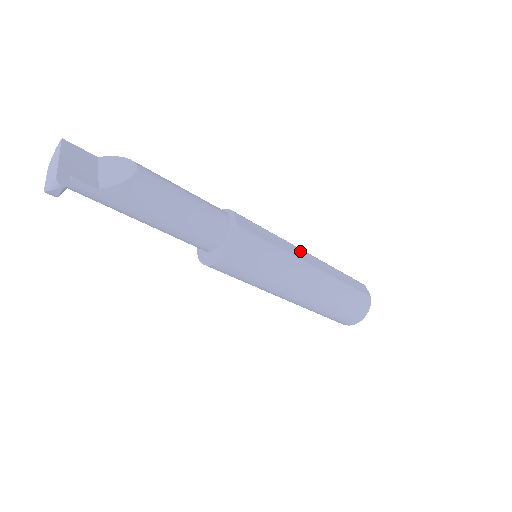
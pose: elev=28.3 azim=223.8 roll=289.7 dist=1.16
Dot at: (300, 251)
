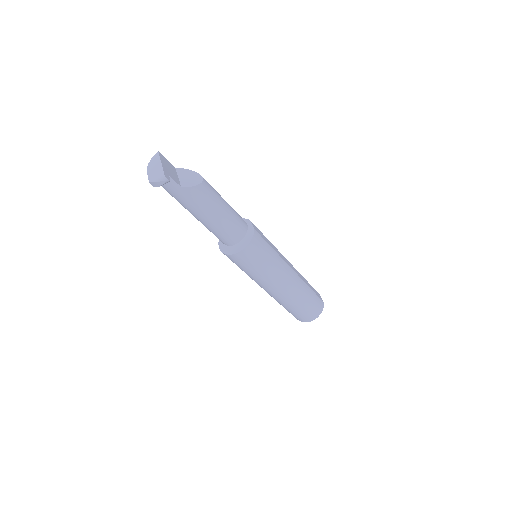
Dot at: (284, 258)
